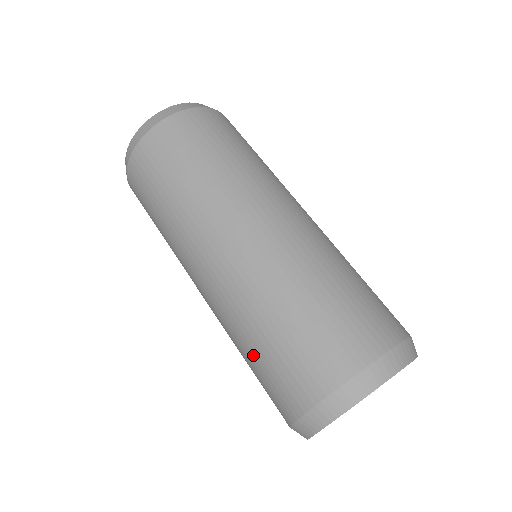
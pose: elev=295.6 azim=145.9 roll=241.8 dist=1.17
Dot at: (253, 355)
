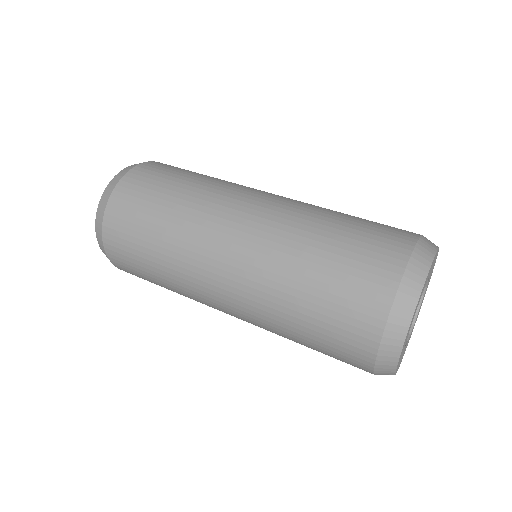
Dot at: (336, 234)
